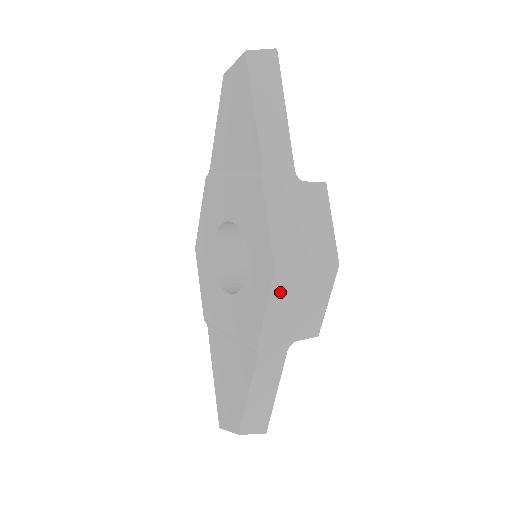
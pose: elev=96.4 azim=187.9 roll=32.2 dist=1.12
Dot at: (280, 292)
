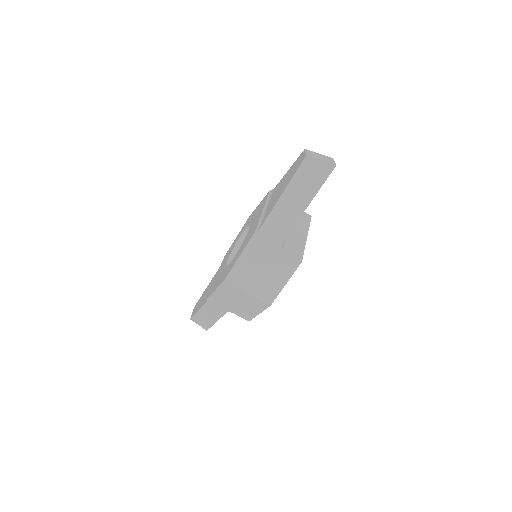
Dot at: (226, 290)
